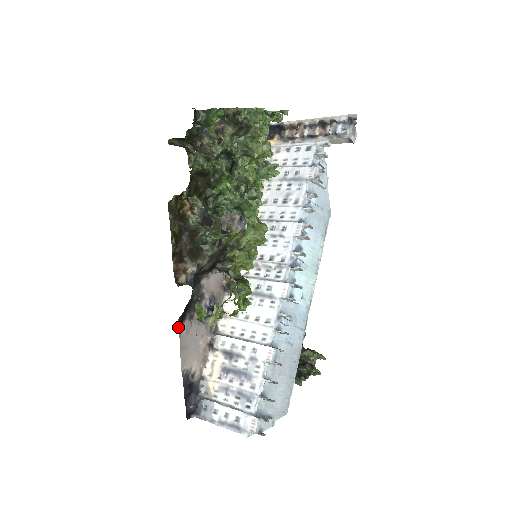
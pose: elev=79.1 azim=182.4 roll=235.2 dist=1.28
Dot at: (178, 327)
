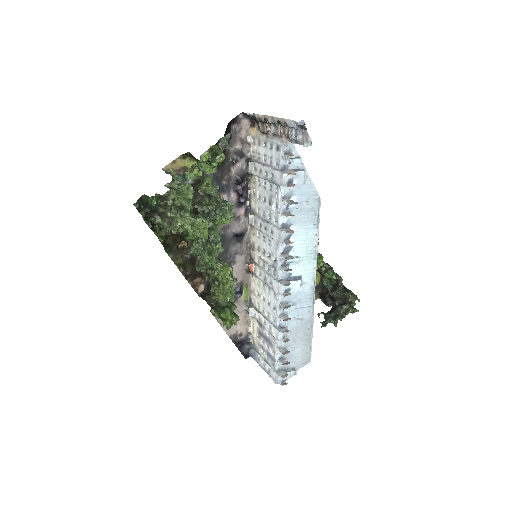
Dot at: (213, 315)
